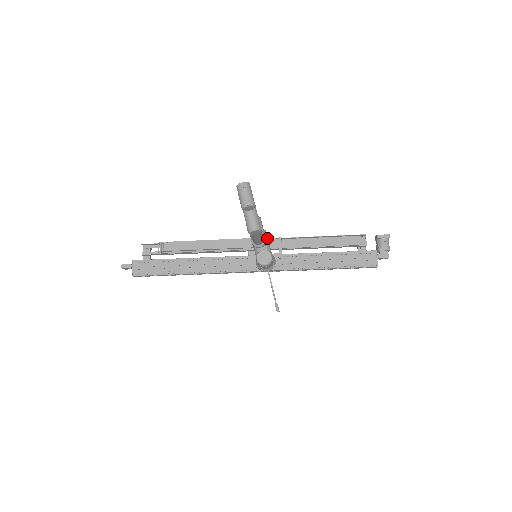
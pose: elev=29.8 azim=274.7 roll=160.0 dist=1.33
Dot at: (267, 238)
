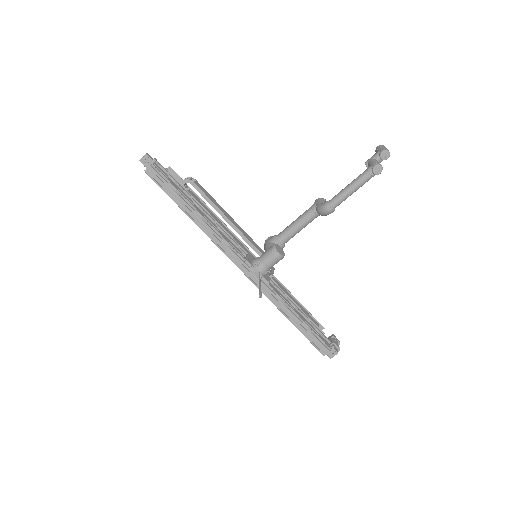
Dot at: occluded
